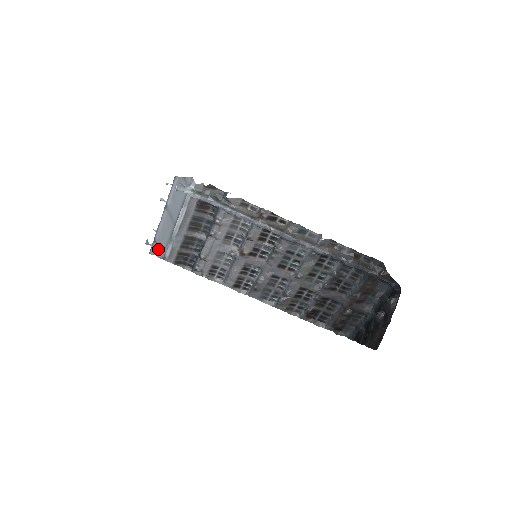
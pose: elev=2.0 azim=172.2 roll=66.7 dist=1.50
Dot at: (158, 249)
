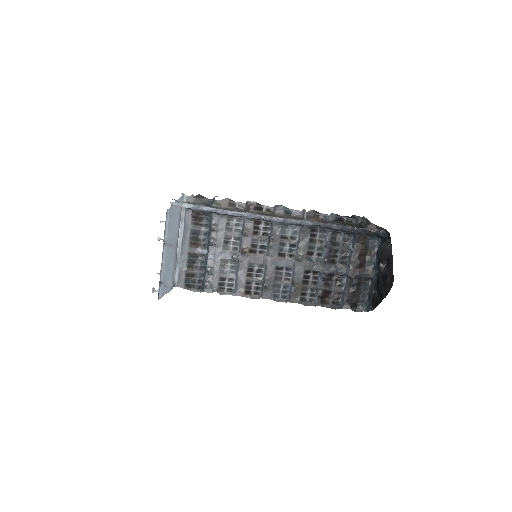
Dot at: (166, 286)
